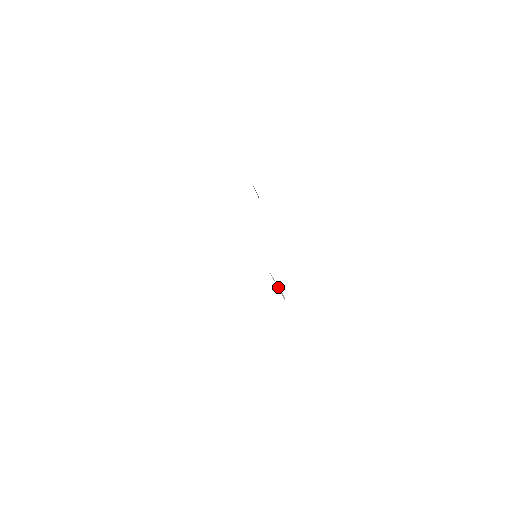
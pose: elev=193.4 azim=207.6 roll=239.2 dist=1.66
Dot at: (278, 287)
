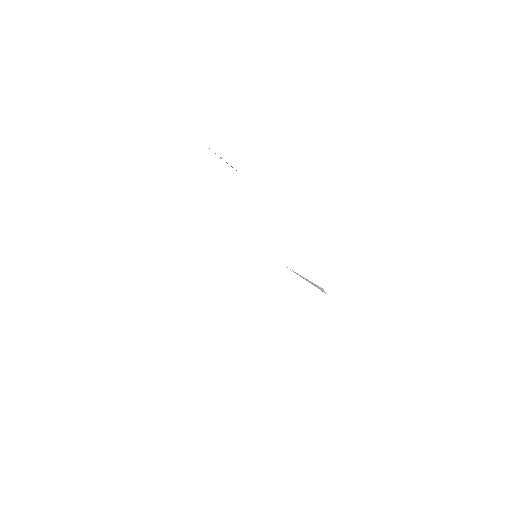
Dot at: (308, 281)
